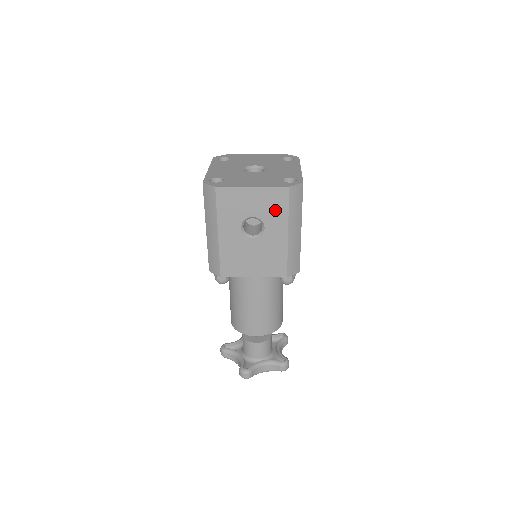
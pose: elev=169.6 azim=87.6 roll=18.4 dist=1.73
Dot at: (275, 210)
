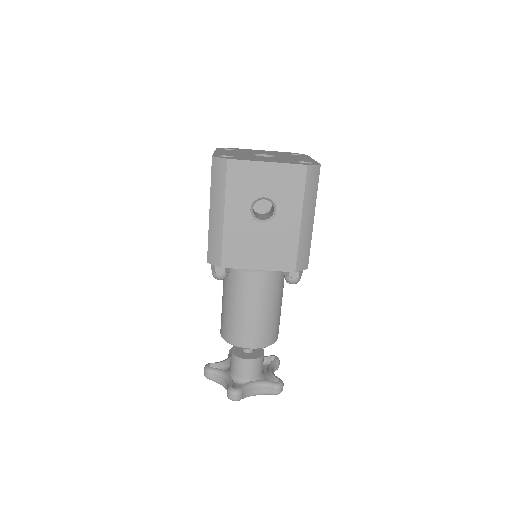
Dot at: (290, 191)
